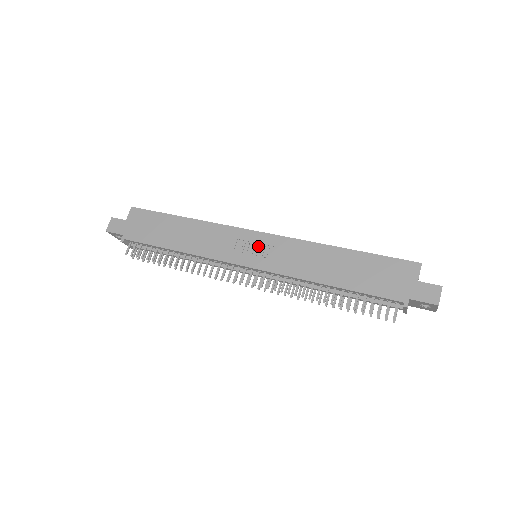
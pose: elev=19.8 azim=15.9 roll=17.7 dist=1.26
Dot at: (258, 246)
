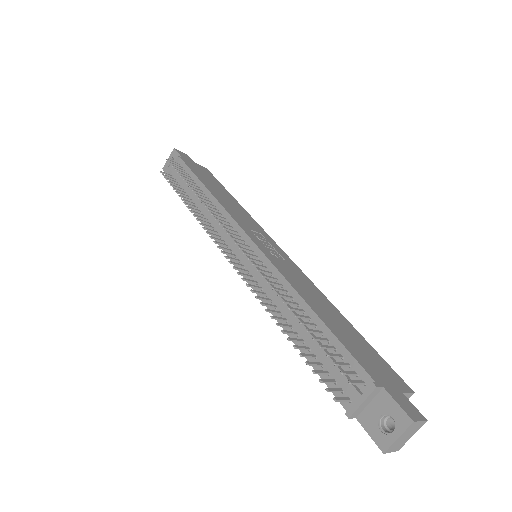
Dot at: (273, 248)
